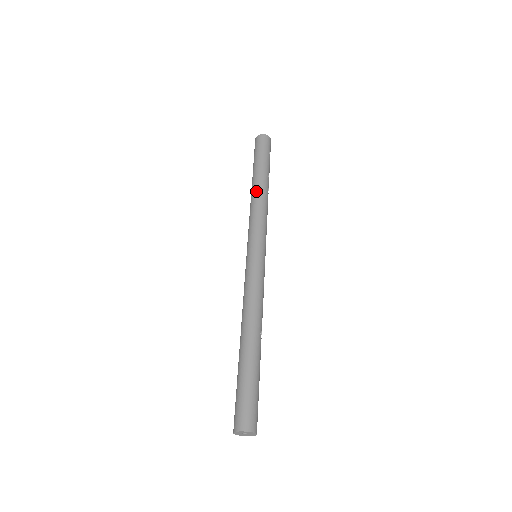
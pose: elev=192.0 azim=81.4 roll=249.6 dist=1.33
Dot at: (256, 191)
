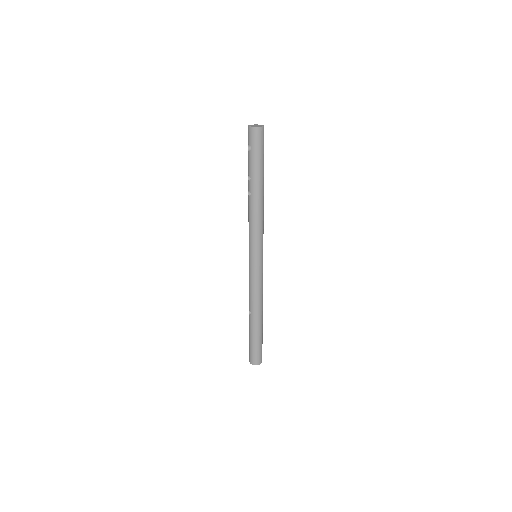
Dot at: (257, 202)
